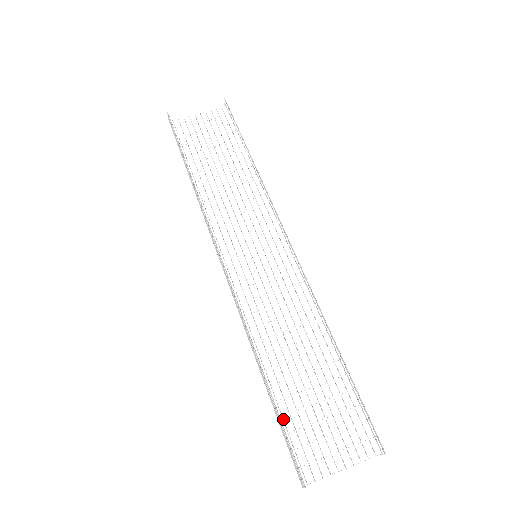
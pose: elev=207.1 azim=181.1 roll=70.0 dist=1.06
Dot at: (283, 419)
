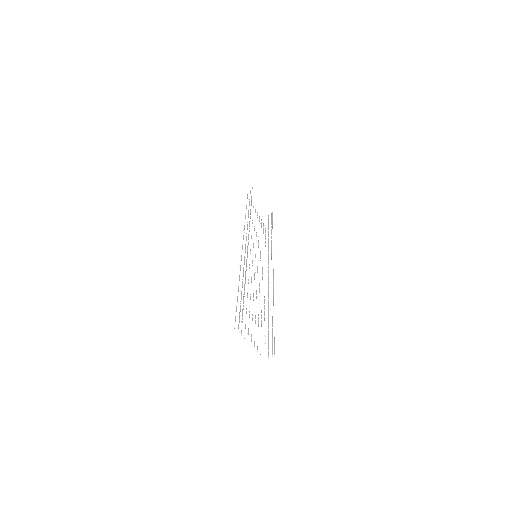
Dot at: occluded
